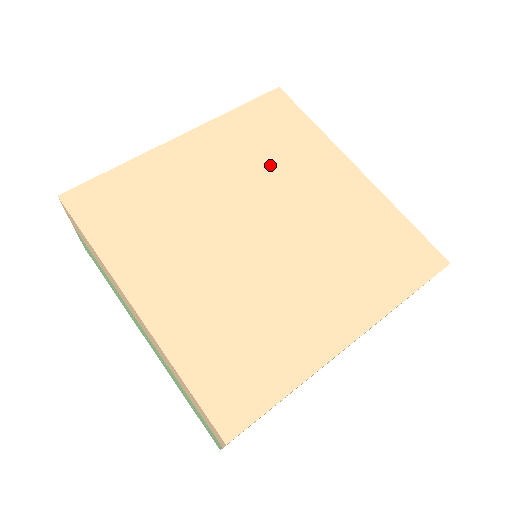
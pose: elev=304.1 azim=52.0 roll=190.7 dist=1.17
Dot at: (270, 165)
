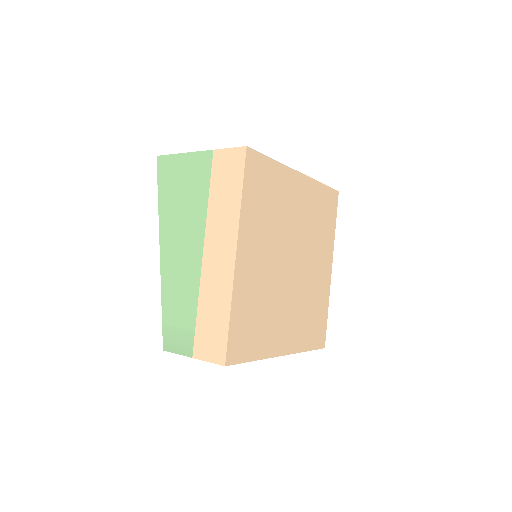
Dot at: (276, 219)
